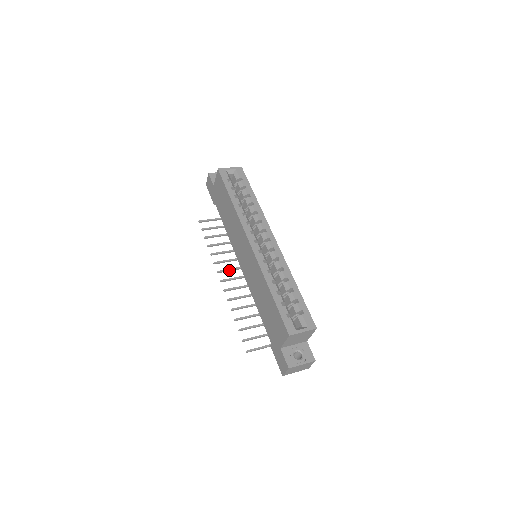
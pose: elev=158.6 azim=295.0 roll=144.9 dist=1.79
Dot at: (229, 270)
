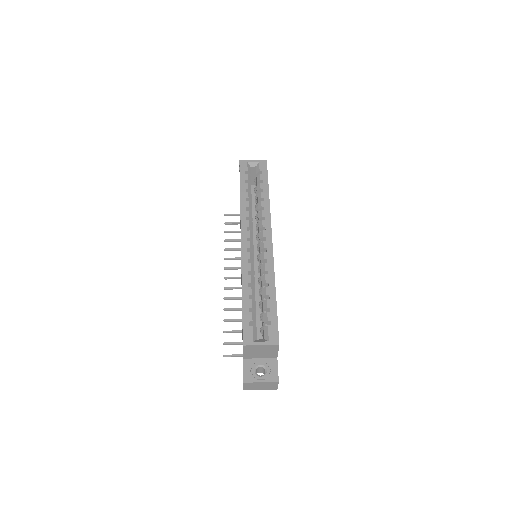
Dot at: (237, 268)
